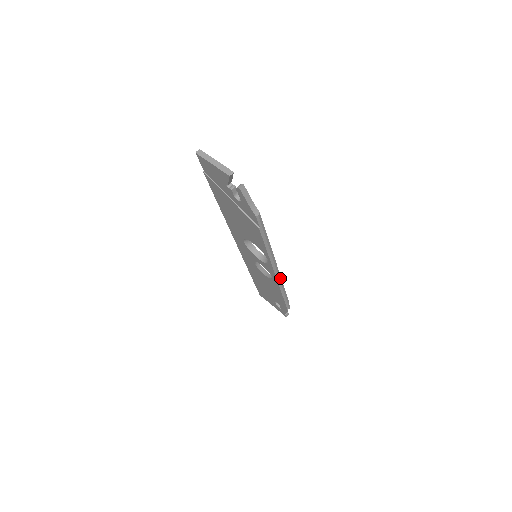
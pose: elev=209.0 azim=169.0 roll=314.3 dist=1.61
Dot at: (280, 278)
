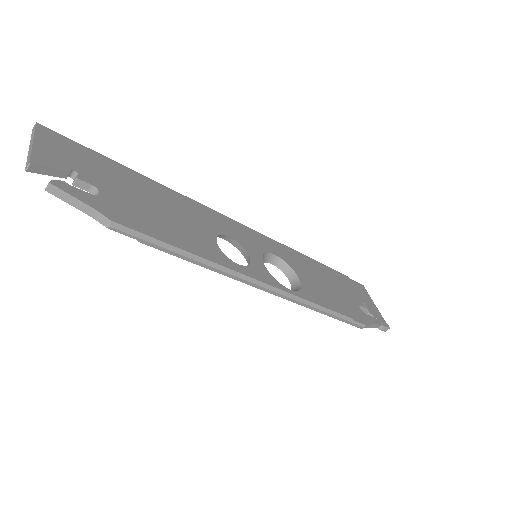
Dot at: (289, 295)
